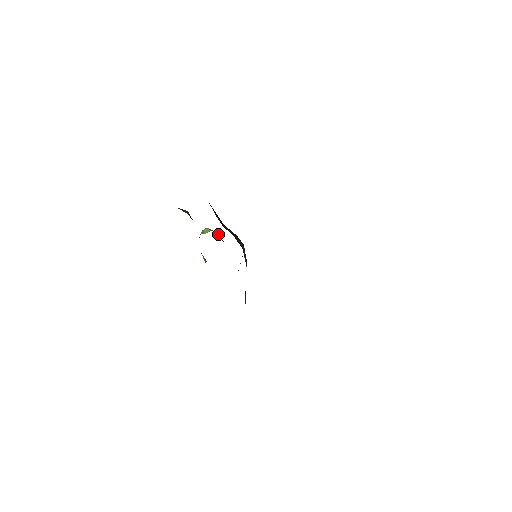
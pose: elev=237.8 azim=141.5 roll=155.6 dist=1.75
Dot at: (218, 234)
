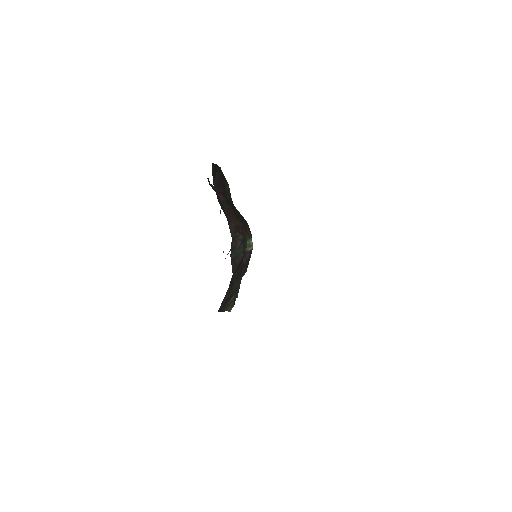
Dot at: occluded
